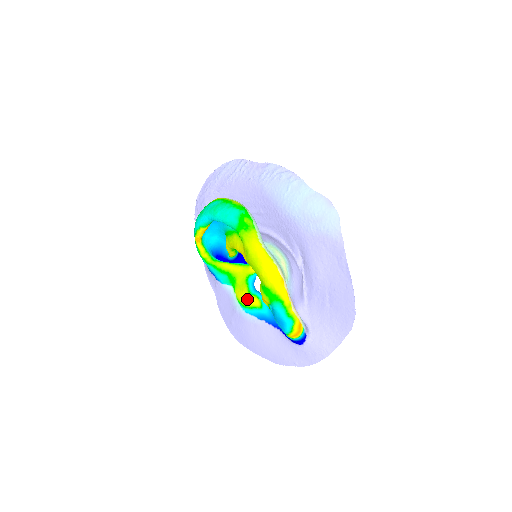
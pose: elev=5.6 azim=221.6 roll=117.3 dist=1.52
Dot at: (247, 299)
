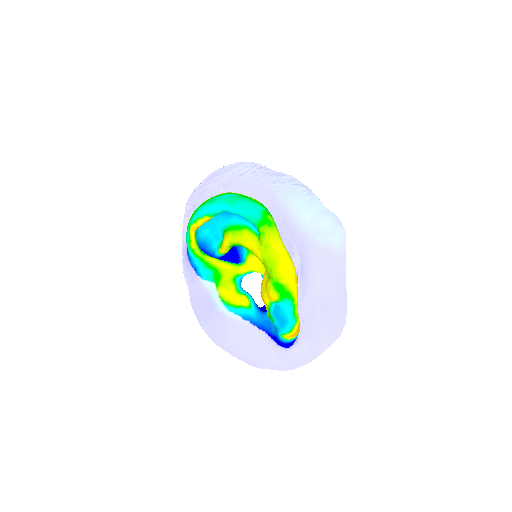
Dot at: (235, 297)
